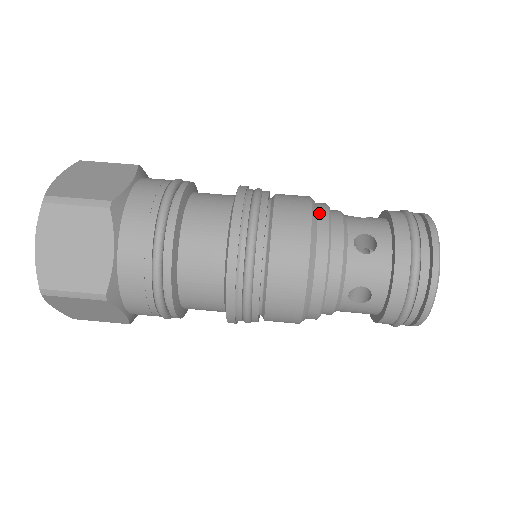
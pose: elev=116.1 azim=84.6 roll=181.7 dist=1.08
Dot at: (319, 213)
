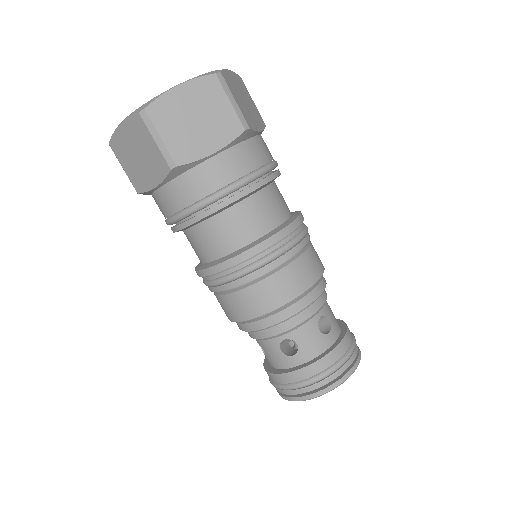
Dot at: (290, 308)
